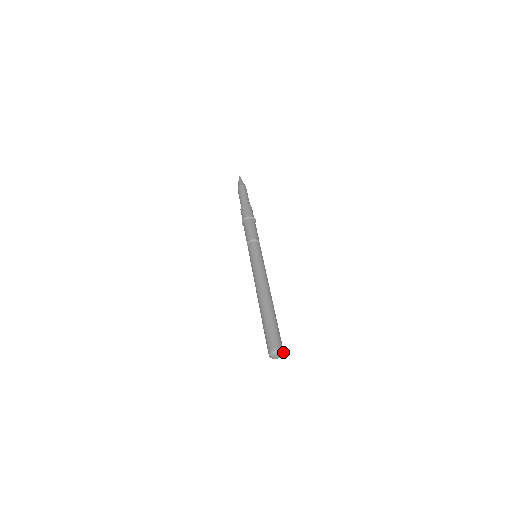
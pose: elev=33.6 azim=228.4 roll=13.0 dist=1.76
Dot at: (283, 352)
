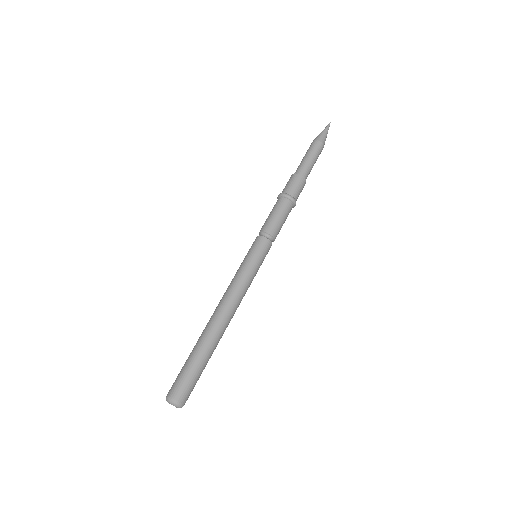
Dot at: (182, 406)
